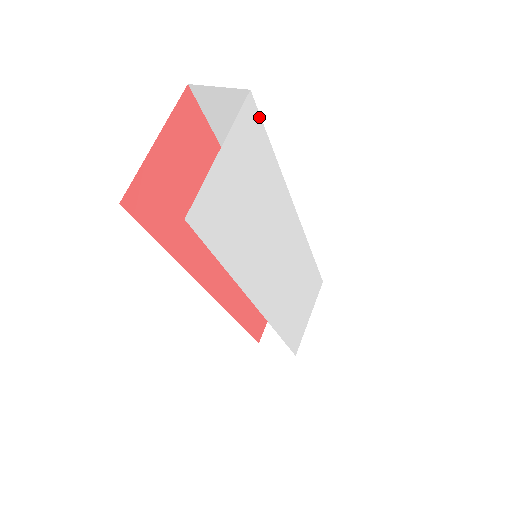
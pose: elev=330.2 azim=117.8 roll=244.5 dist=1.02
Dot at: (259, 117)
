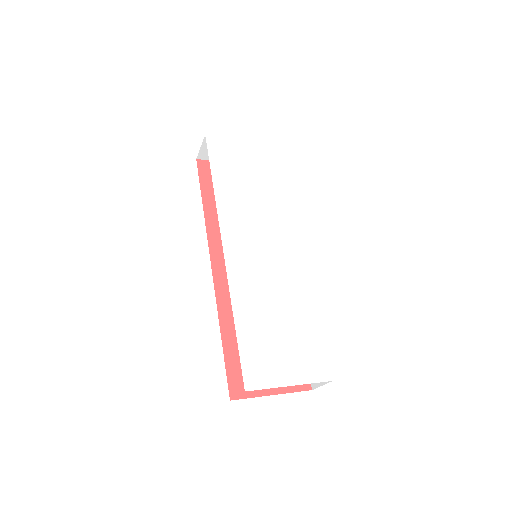
Dot at: (279, 157)
